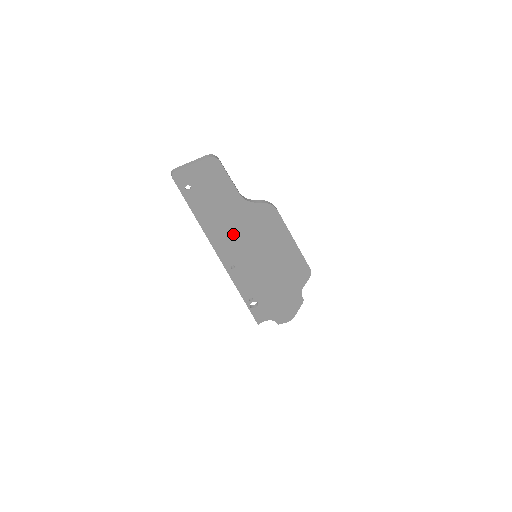
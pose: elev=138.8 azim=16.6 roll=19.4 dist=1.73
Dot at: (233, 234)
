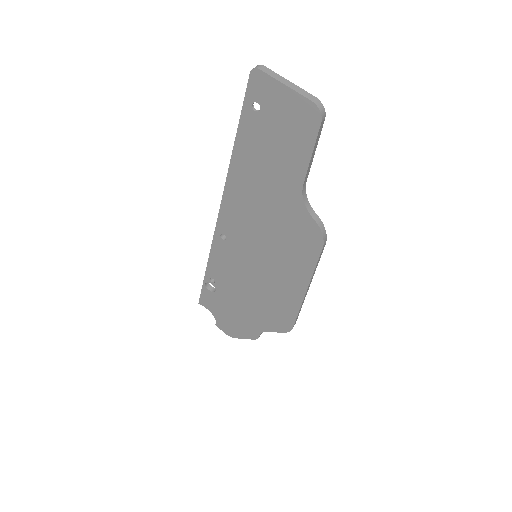
Dot at: (255, 211)
